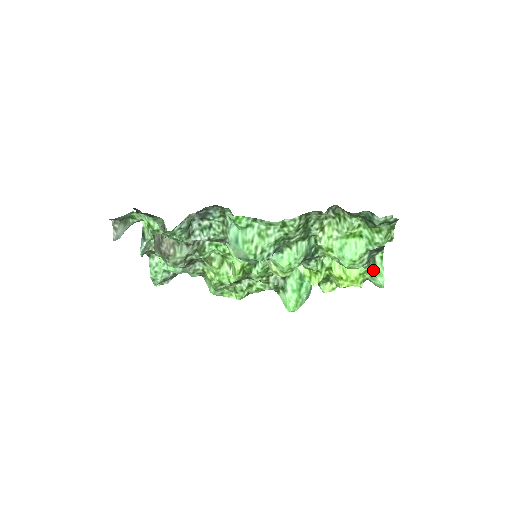
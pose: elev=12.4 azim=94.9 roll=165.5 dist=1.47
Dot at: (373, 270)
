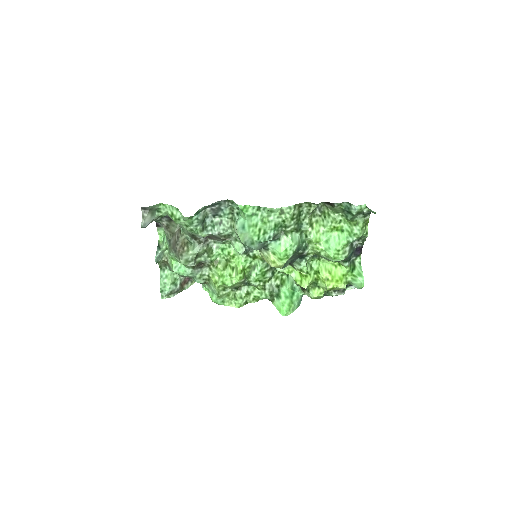
Dot at: (354, 271)
